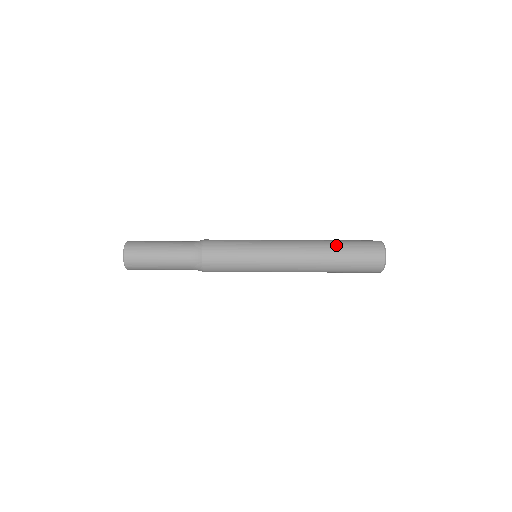
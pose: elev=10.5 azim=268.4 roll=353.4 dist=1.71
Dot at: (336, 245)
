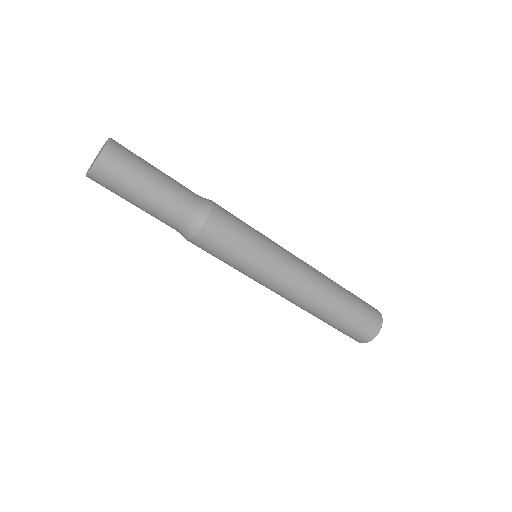
Dot at: occluded
